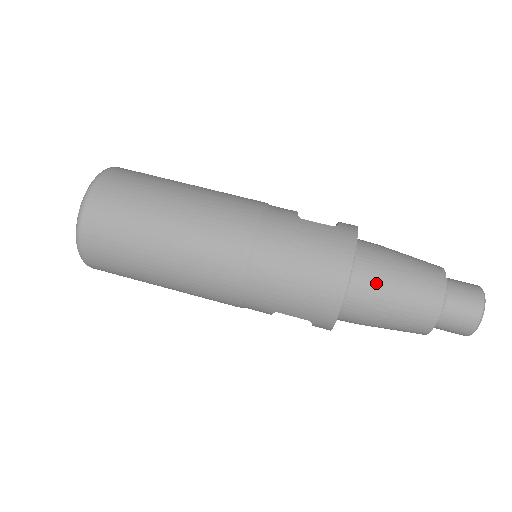
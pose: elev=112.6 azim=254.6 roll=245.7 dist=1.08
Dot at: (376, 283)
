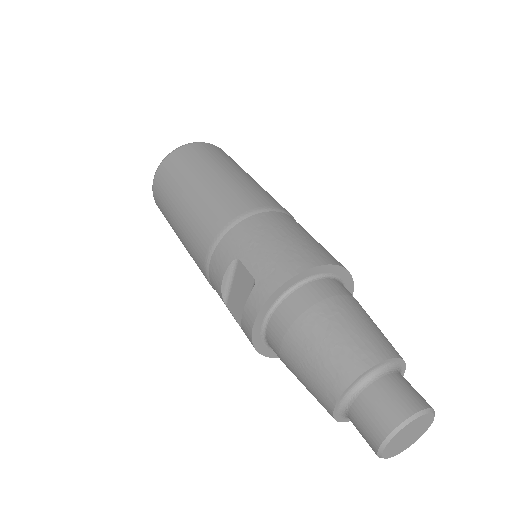
Dot at: (342, 296)
